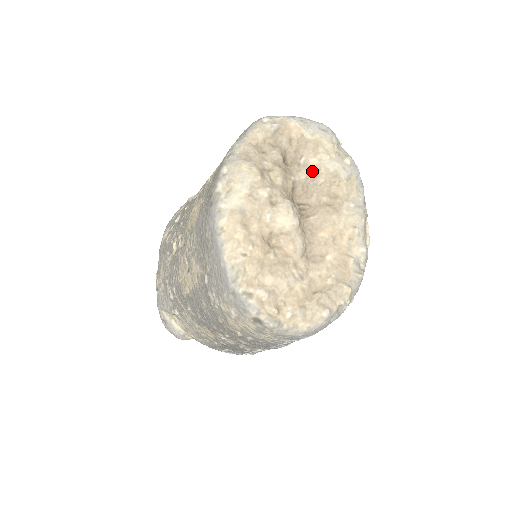
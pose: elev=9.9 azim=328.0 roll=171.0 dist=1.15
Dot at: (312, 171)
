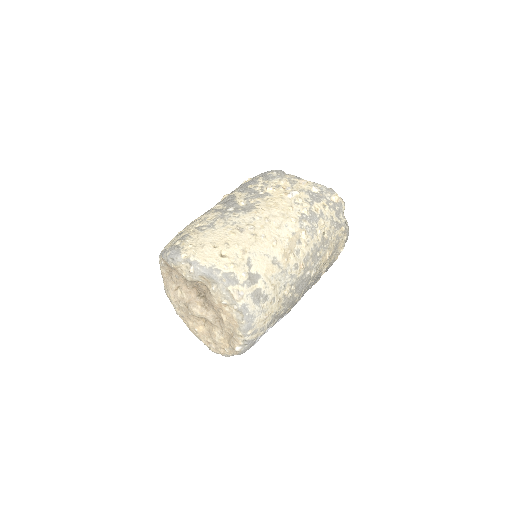
Dot at: occluded
